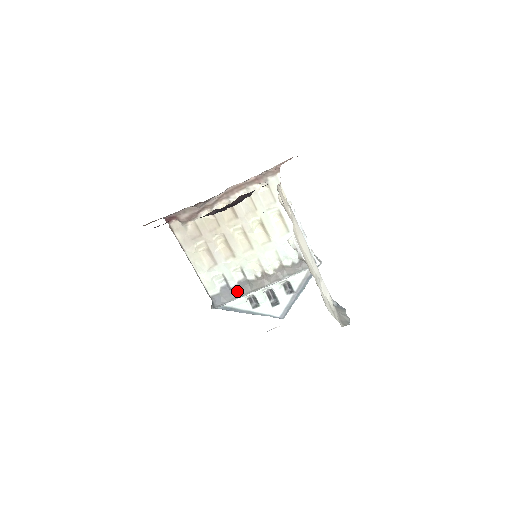
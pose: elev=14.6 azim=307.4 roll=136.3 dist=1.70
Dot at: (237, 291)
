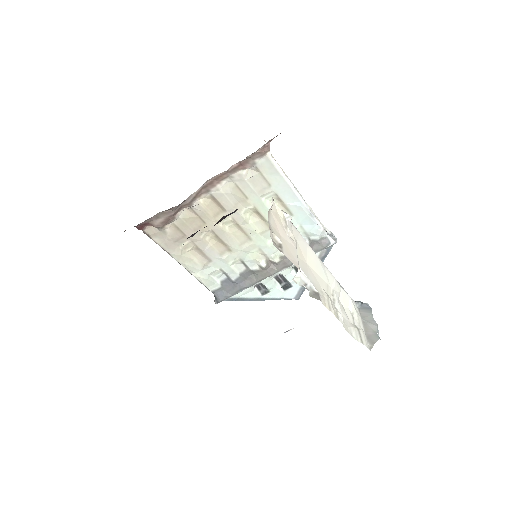
Dot at: (241, 283)
